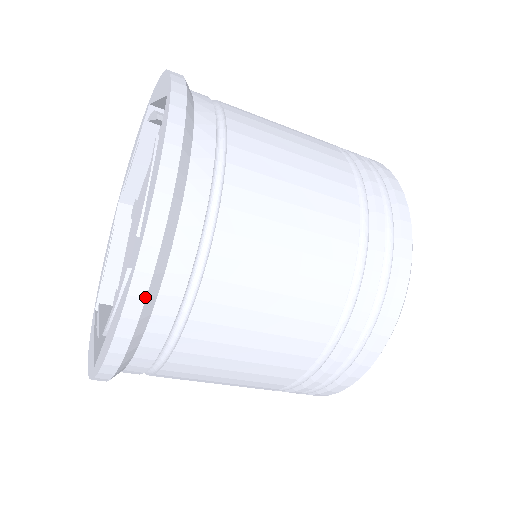
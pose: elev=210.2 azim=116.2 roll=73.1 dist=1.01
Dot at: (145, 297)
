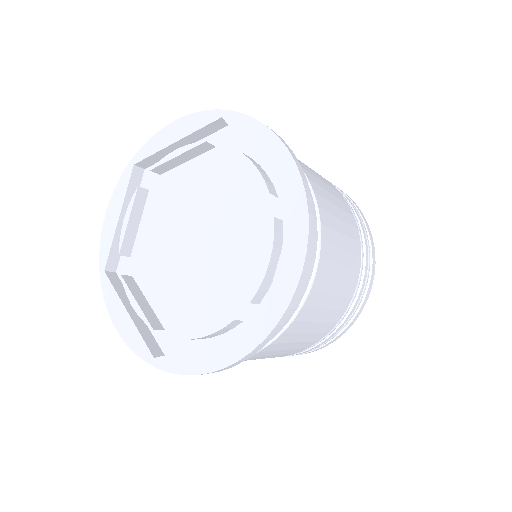
Dot at: occluded
